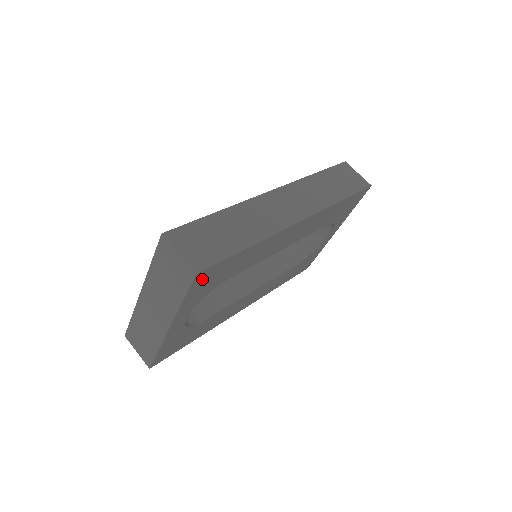
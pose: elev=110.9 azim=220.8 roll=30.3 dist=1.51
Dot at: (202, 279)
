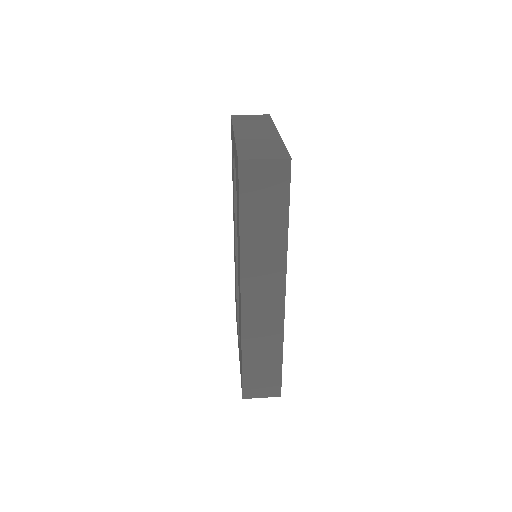
Dot at: occluded
